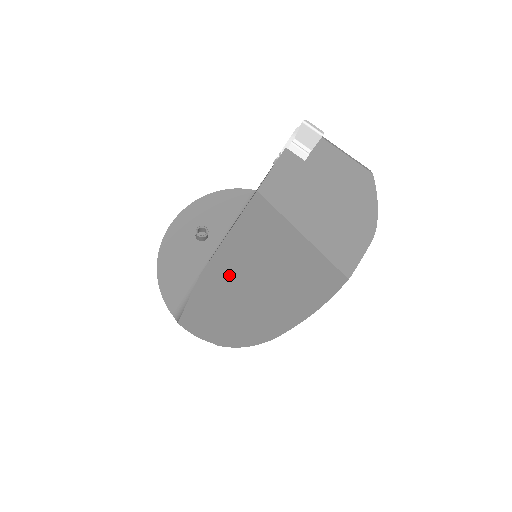
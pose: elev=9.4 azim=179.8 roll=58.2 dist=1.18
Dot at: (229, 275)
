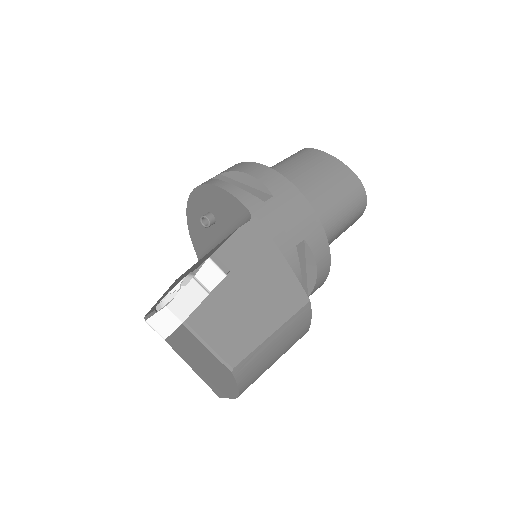
Dot at: occluded
